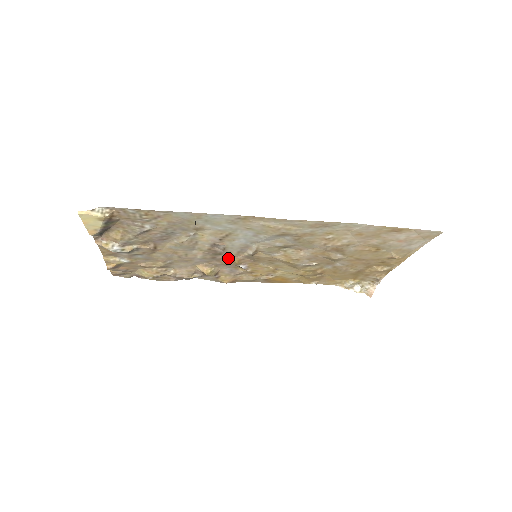
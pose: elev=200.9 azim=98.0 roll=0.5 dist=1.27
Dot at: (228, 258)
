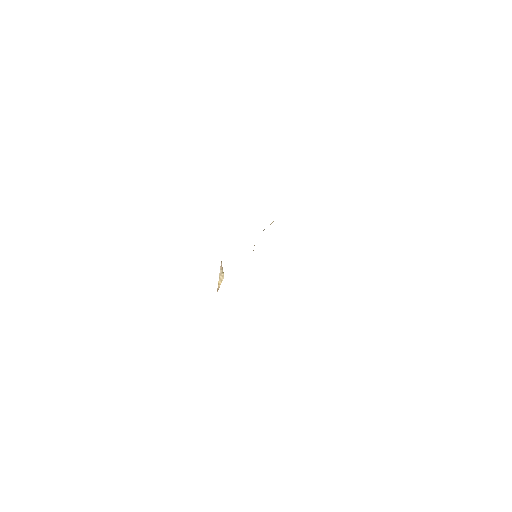
Dot at: occluded
